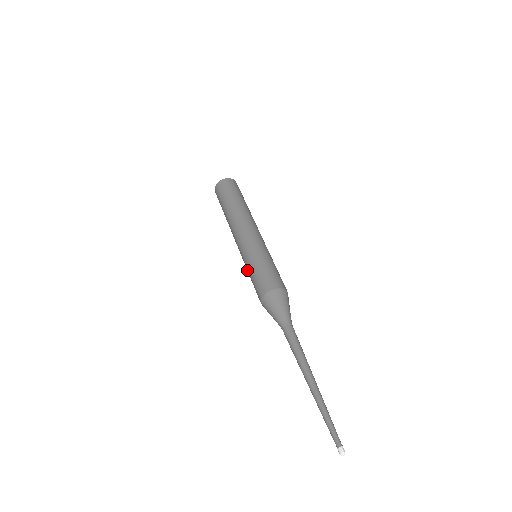
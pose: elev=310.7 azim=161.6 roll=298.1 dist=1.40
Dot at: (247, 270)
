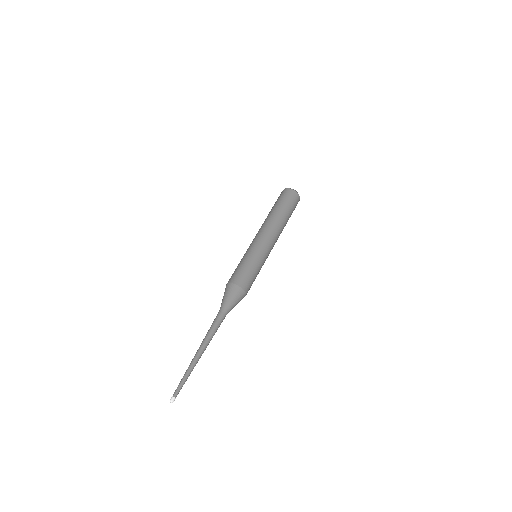
Dot at: occluded
